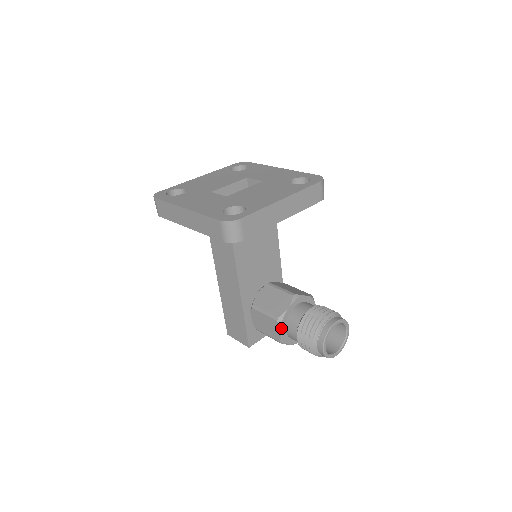
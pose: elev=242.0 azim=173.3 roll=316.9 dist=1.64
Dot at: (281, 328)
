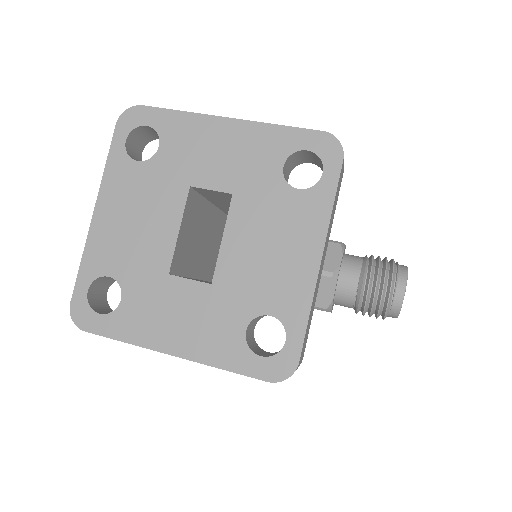
Dot at: (331, 311)
